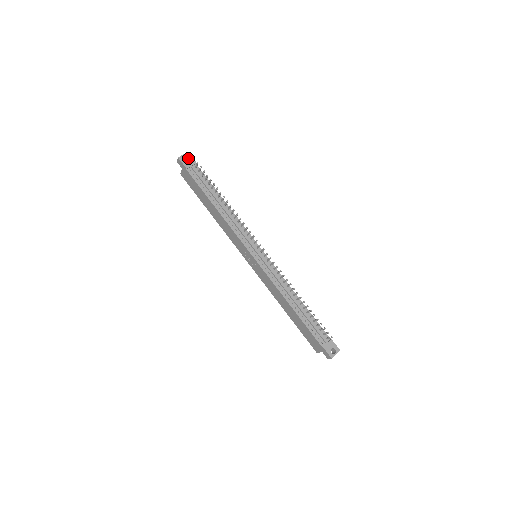
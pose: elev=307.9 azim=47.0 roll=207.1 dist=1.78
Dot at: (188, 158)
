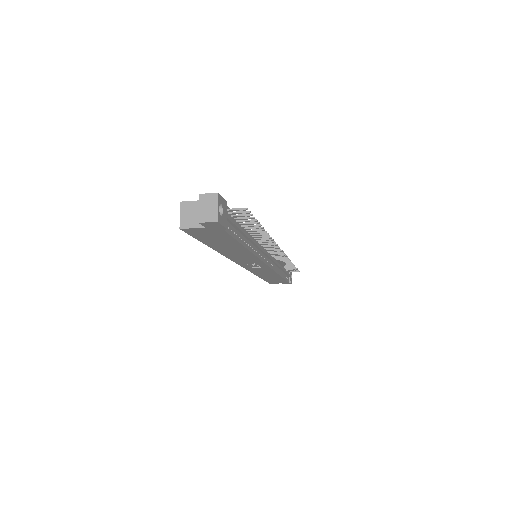
Dot at: (222, 206)
